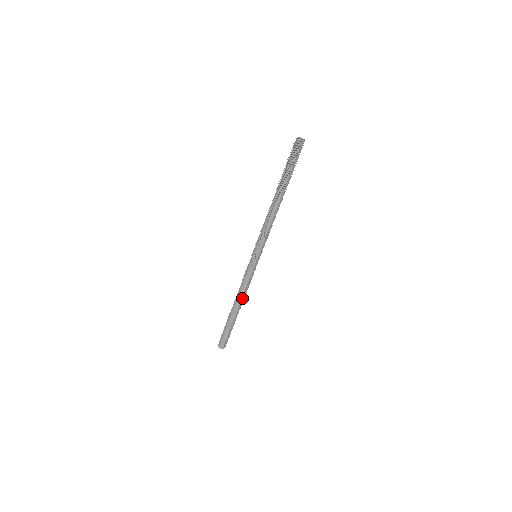
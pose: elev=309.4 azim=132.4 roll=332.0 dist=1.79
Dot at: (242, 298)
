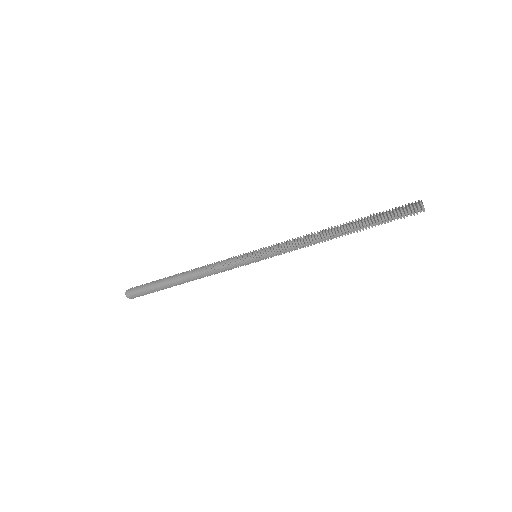
Dot at: (198, 275)
